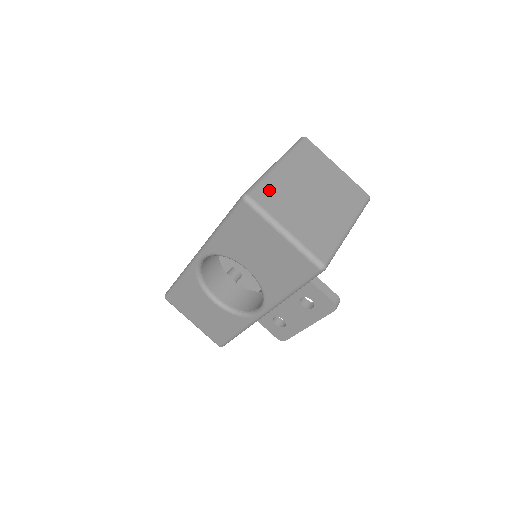
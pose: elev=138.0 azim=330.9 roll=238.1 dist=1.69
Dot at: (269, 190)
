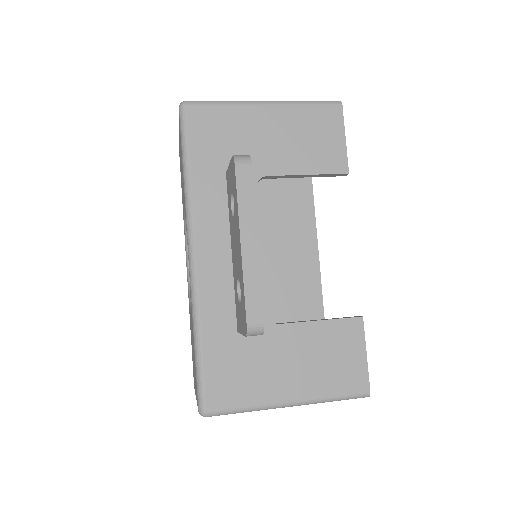
Dot at: occluded
